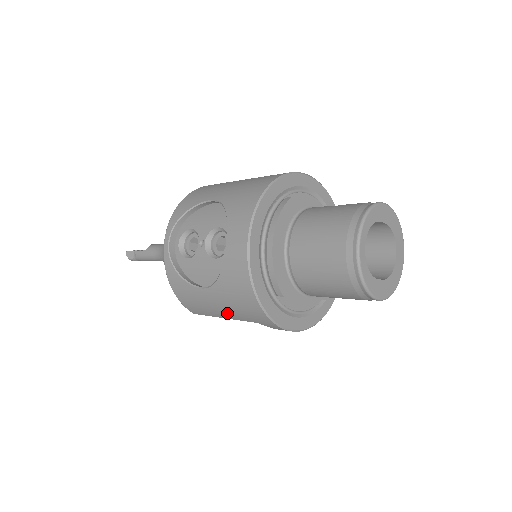
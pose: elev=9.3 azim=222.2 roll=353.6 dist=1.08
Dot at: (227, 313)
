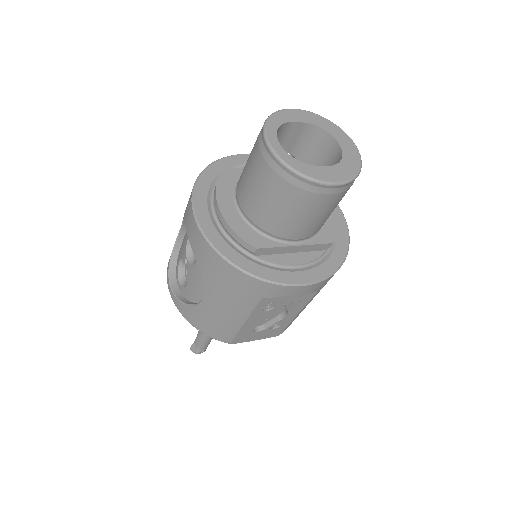
Dot at: (236, 310)
